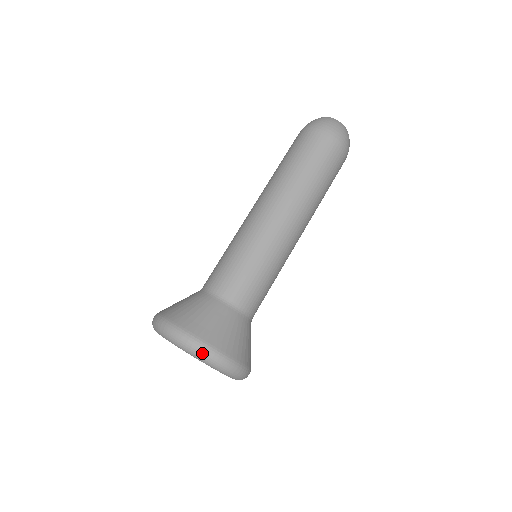
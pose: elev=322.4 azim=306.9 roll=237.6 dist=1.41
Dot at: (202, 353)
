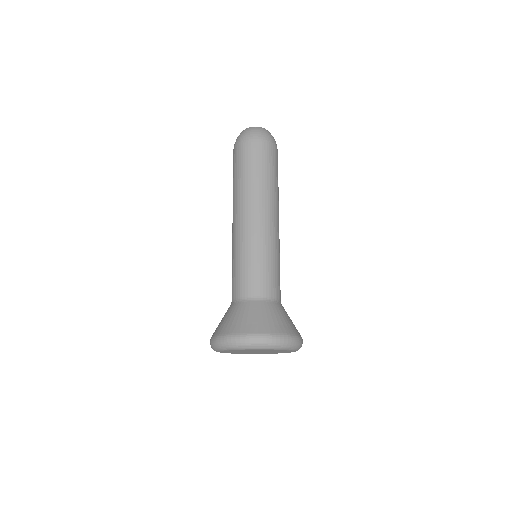
Dot at: (285, 343)
